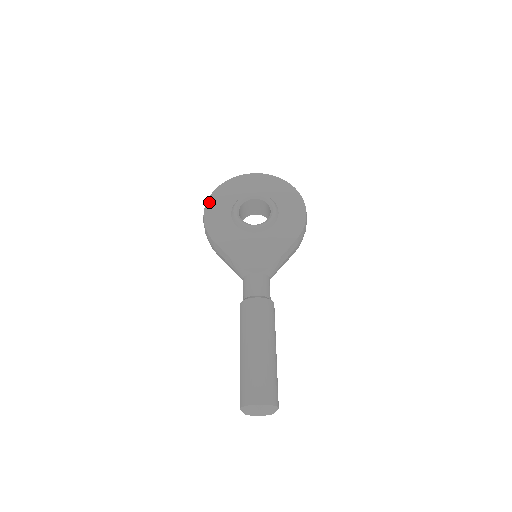
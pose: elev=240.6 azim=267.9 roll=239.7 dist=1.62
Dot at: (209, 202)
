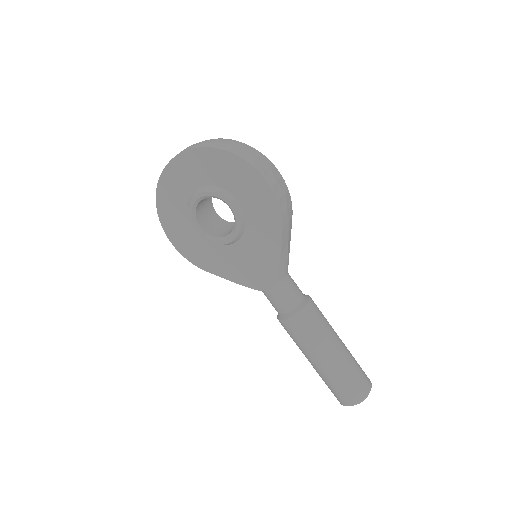
Dot at: (165, 227)
